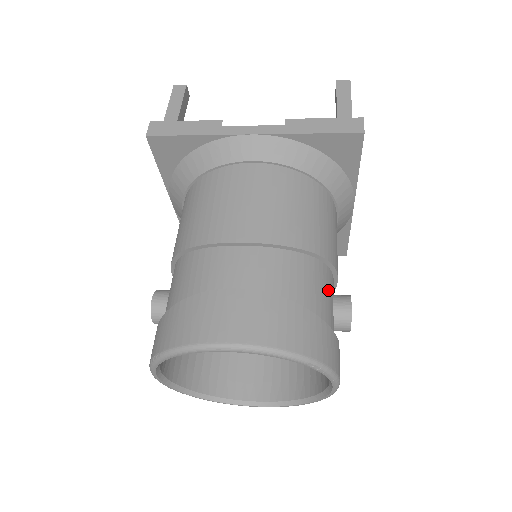
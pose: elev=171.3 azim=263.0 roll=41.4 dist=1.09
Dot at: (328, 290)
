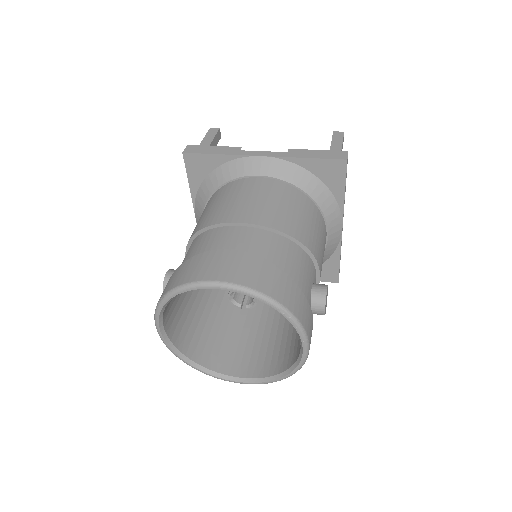
Dot at: (308, 274)
